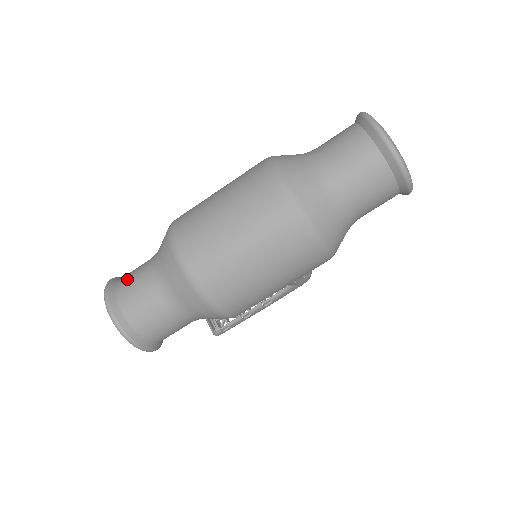
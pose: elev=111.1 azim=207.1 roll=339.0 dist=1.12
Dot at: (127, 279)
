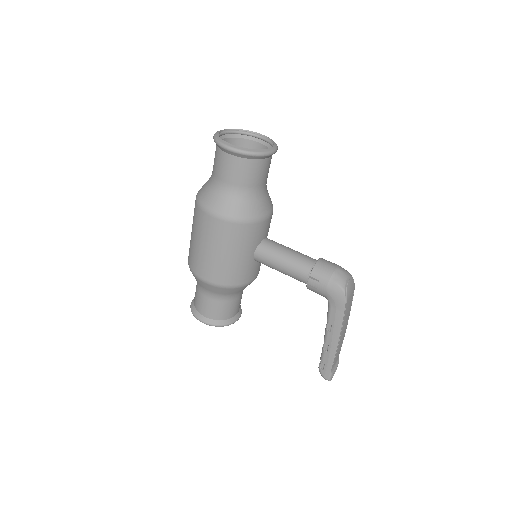
Dot at: occluded
